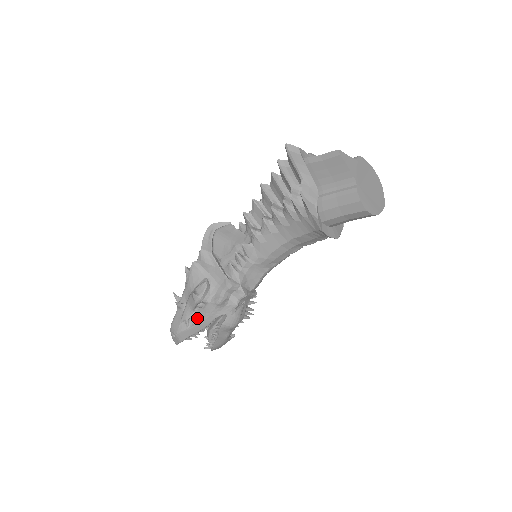
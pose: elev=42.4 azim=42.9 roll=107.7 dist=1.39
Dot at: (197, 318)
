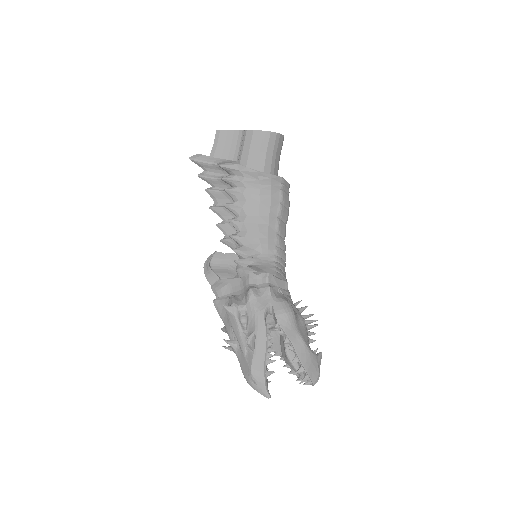
Dot at: (251, 333)
